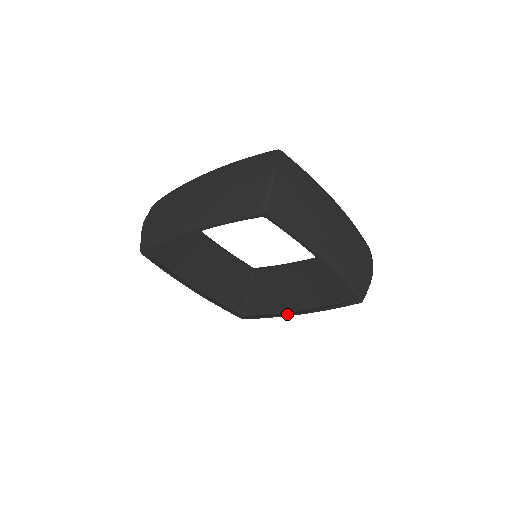
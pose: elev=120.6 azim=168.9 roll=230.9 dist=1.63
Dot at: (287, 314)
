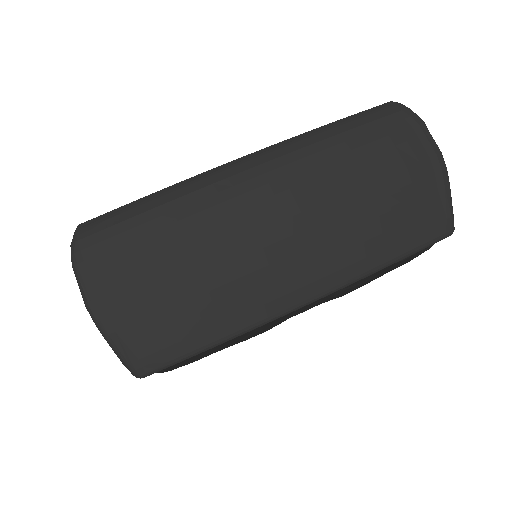
Dot at: occluded
